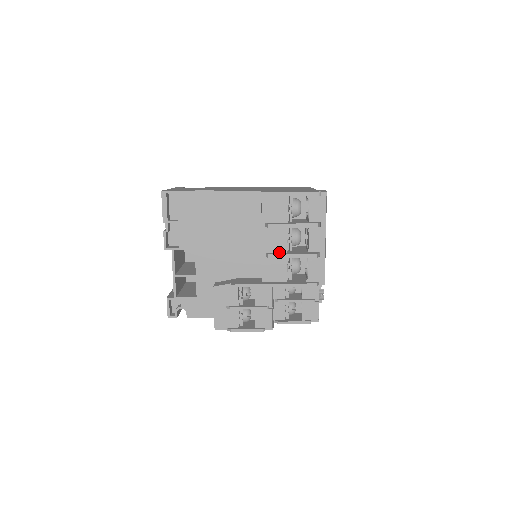
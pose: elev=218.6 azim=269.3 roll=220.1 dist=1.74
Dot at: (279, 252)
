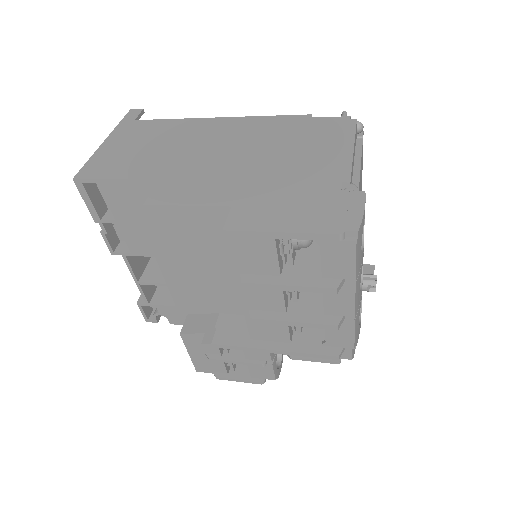
Dot at: (272, 310)
